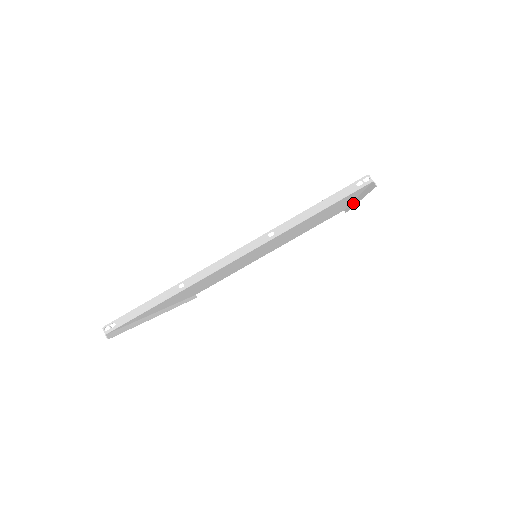
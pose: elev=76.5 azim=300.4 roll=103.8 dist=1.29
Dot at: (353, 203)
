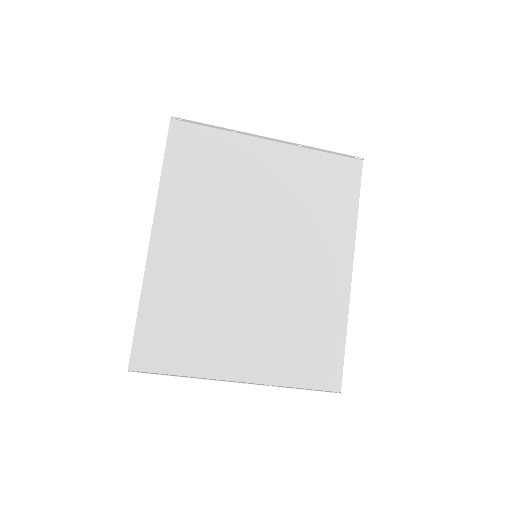
Dot at: (353, 256)
